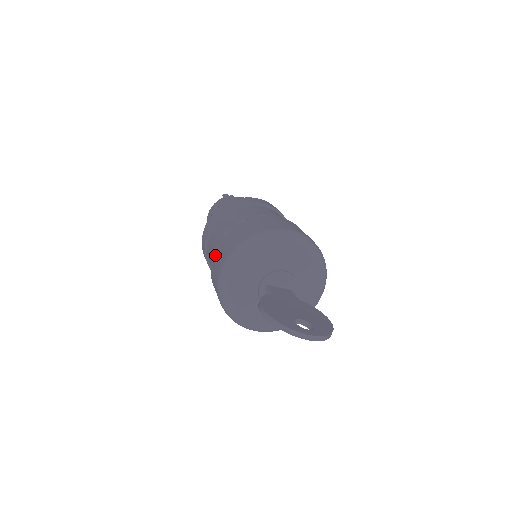
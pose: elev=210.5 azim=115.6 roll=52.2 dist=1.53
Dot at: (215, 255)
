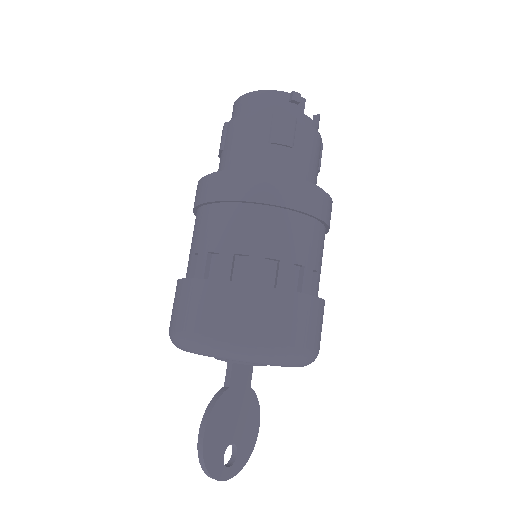
Dot at: (204, 289)
